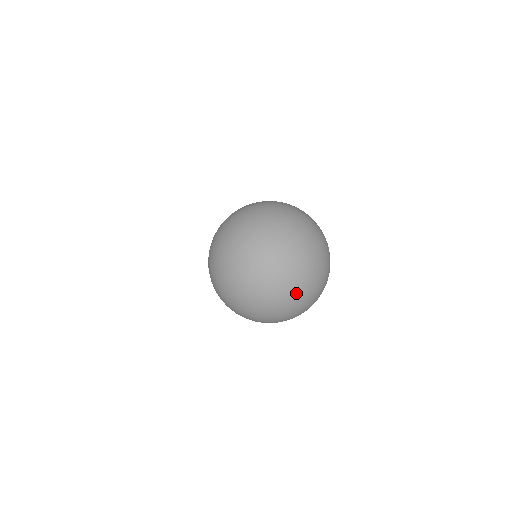
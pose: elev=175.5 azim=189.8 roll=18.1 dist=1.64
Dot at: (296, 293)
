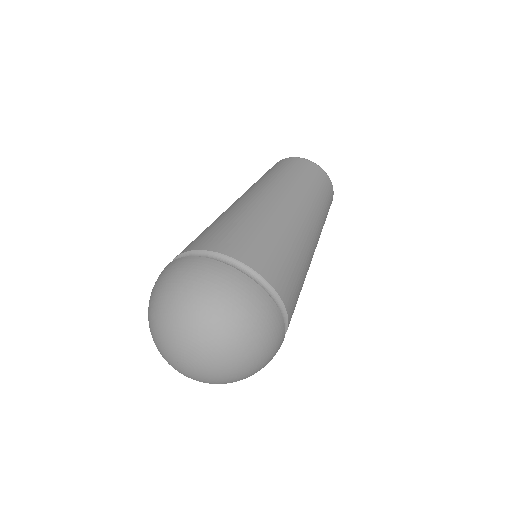
Dot at: occluded
